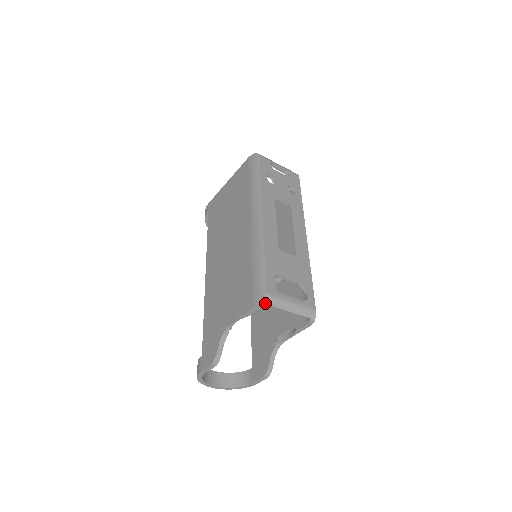
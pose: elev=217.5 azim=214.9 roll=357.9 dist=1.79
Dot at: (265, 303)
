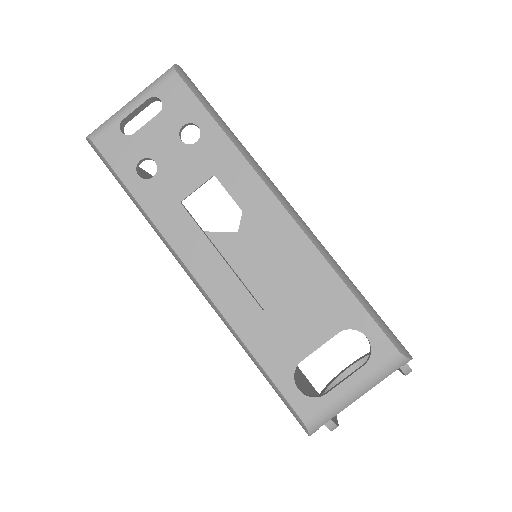
Dot at: (316, 429)
